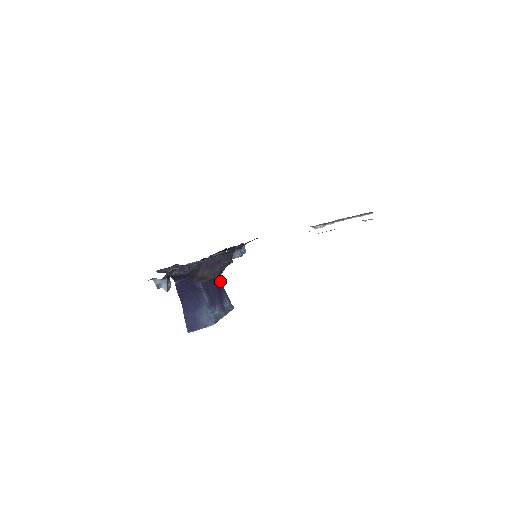
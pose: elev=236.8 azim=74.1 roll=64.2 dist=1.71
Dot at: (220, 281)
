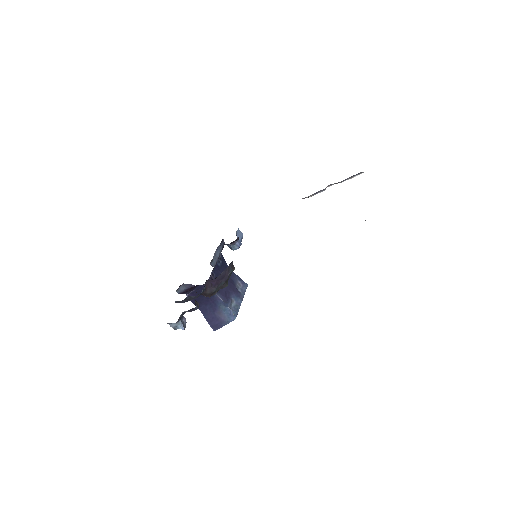
Dot at: occluded
